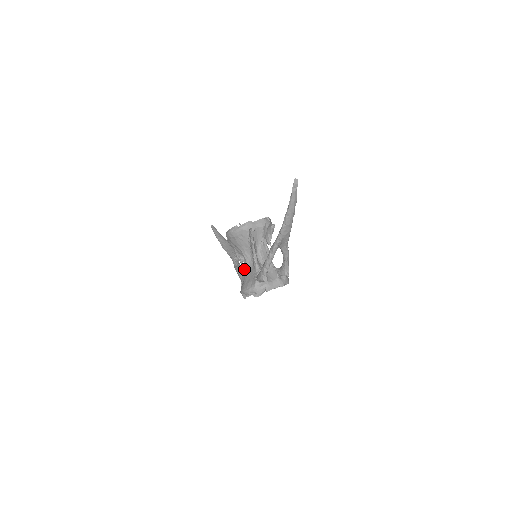
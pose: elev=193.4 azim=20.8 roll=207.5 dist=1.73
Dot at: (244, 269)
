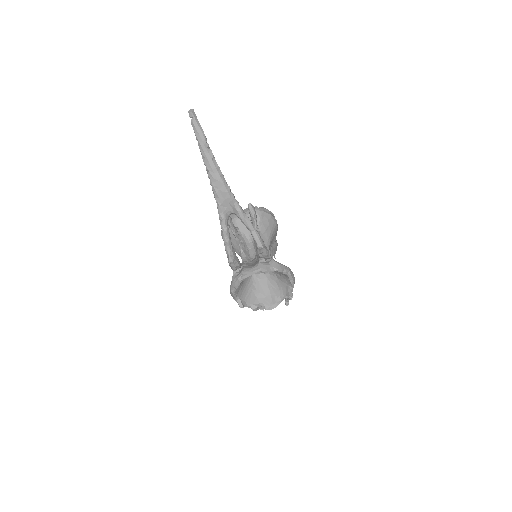
Dot at: occluded
